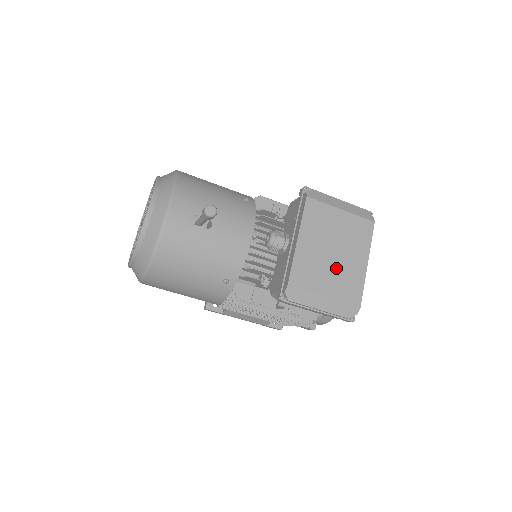
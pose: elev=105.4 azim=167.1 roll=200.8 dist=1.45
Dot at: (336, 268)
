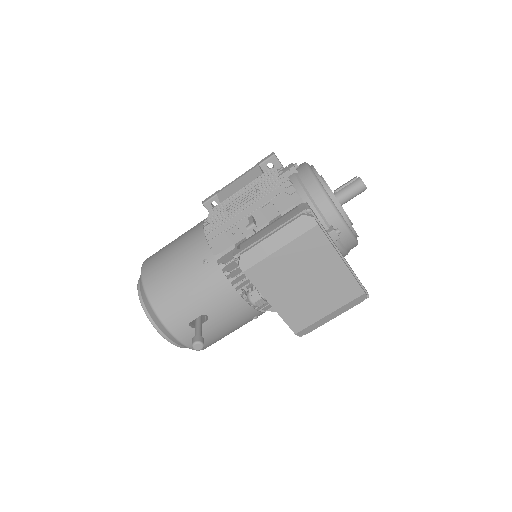
Dot at: (319, 290)
